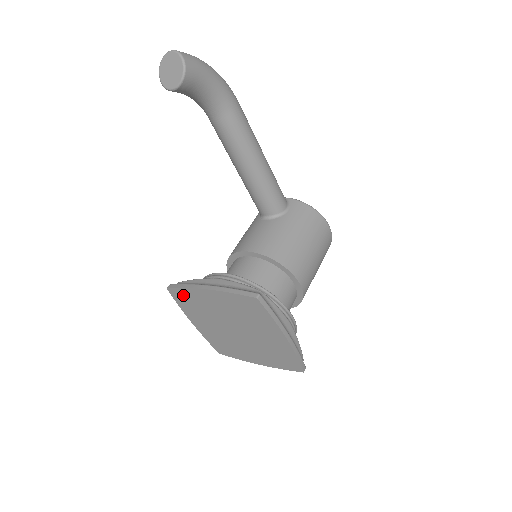
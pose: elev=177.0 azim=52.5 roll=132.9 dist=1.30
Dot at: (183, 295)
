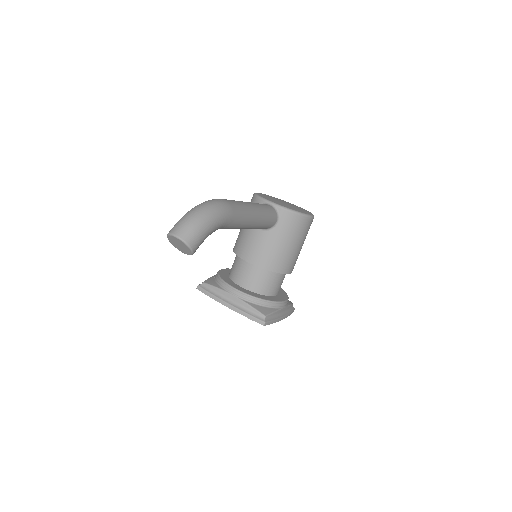
Dot at: occluded
